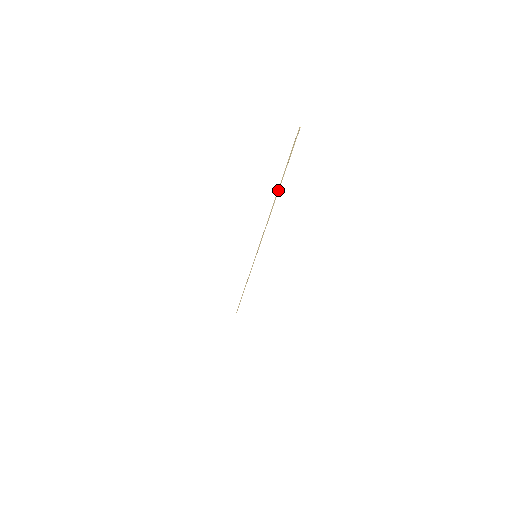
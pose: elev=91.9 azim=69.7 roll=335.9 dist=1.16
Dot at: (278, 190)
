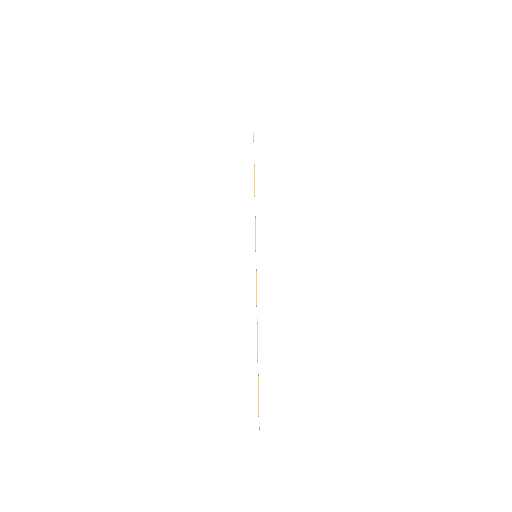
Dot at: (257, 359)
